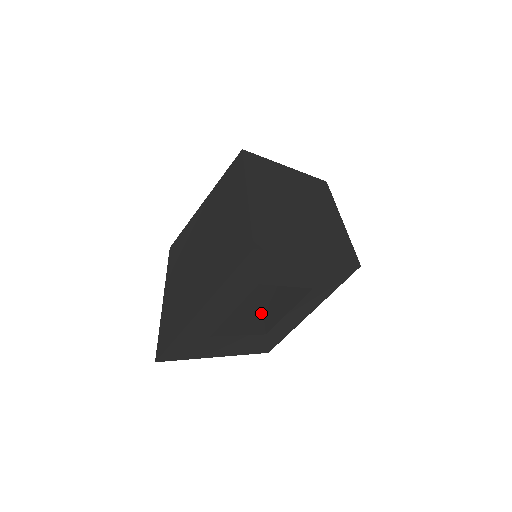
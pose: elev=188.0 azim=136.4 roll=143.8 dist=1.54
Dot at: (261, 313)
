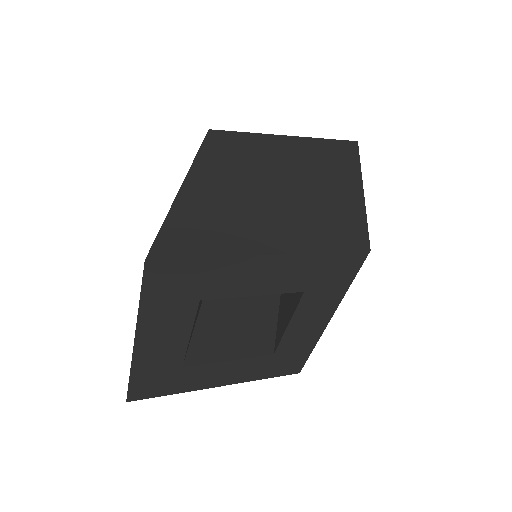
Dot at: (273, 326)
